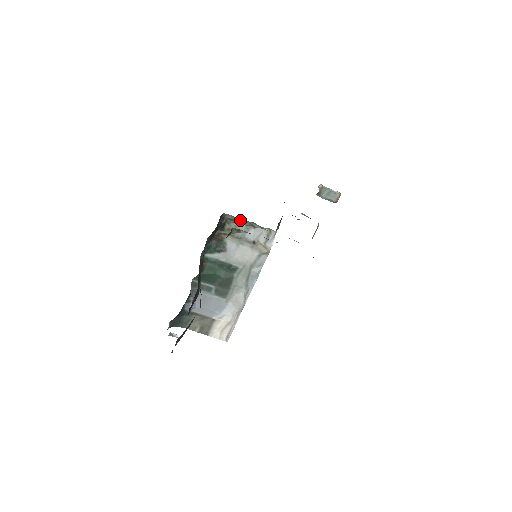
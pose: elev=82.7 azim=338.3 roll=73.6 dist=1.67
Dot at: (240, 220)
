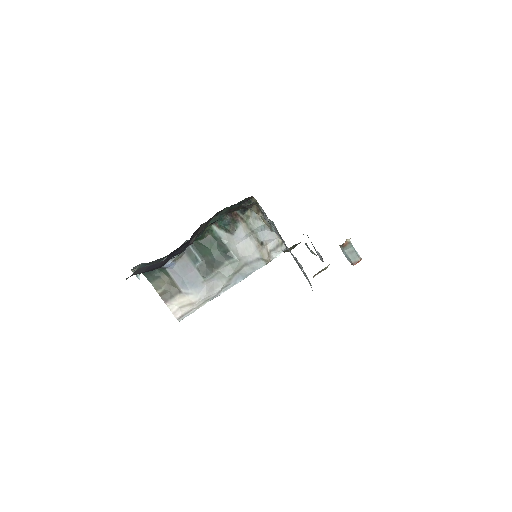
Dot at: occluded
